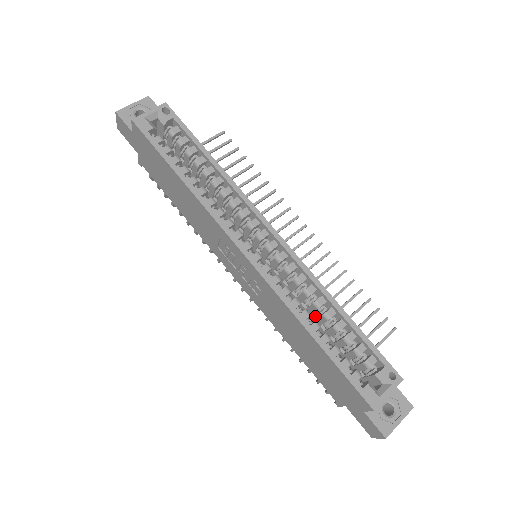
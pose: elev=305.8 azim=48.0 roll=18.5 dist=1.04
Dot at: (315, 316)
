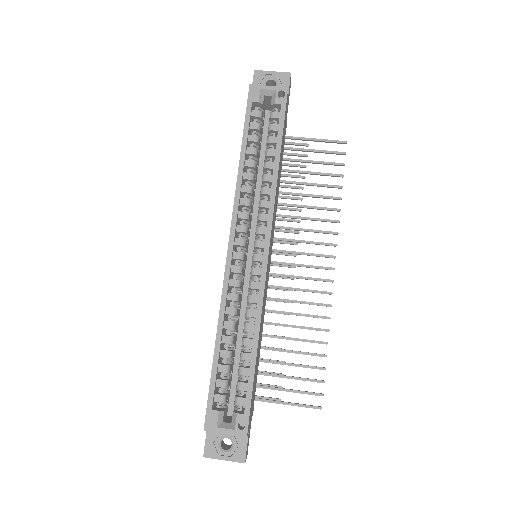
Dot at: occluded
